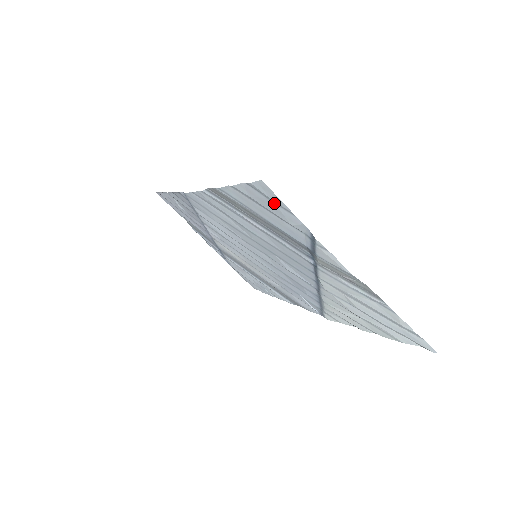
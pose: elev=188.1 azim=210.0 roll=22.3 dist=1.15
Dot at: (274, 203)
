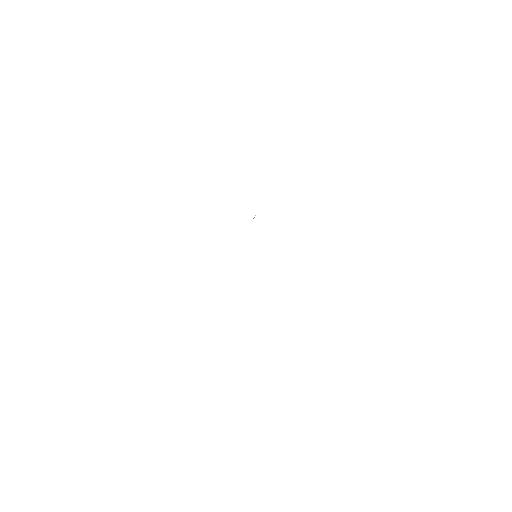
Dot at: occluded
